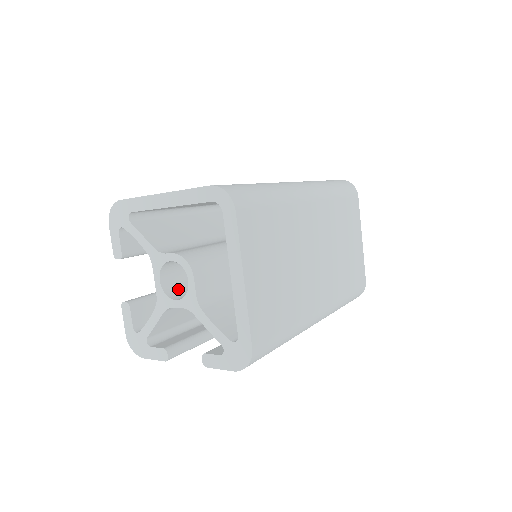
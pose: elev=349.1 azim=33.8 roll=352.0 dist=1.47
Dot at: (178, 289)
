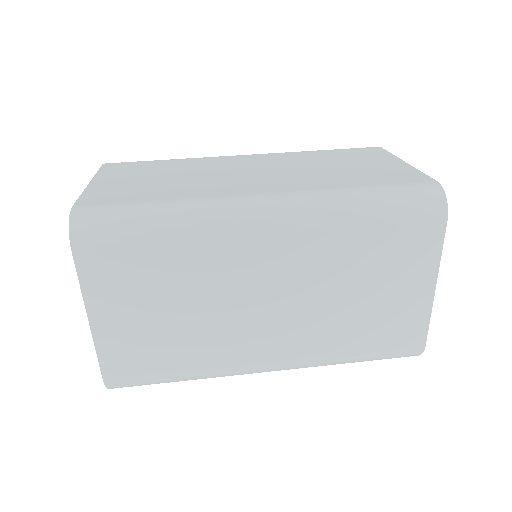
Dot at: occluded
